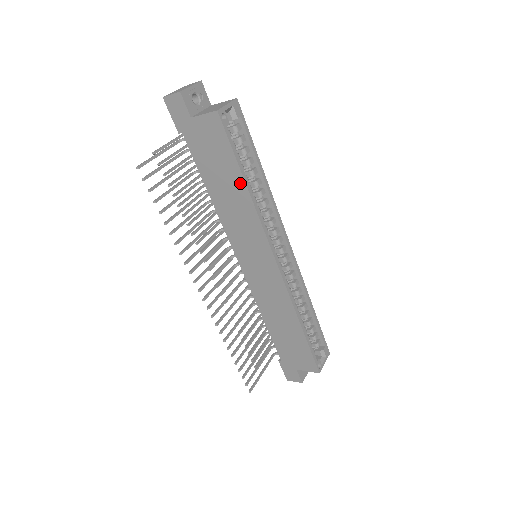
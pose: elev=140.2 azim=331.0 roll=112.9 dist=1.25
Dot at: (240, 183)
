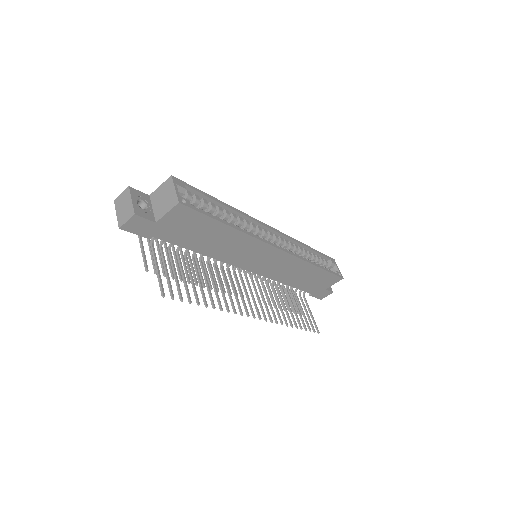
Dot at: (225, 229)
